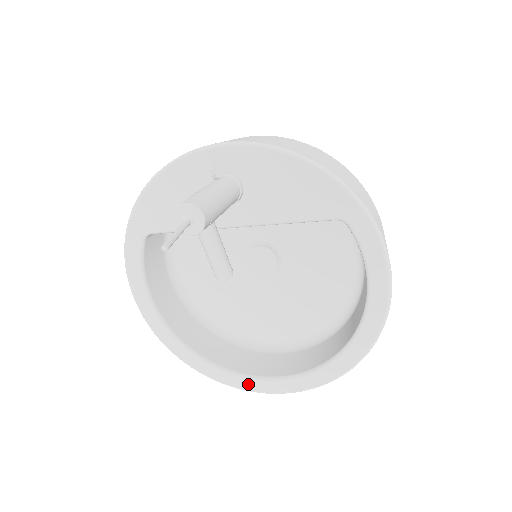
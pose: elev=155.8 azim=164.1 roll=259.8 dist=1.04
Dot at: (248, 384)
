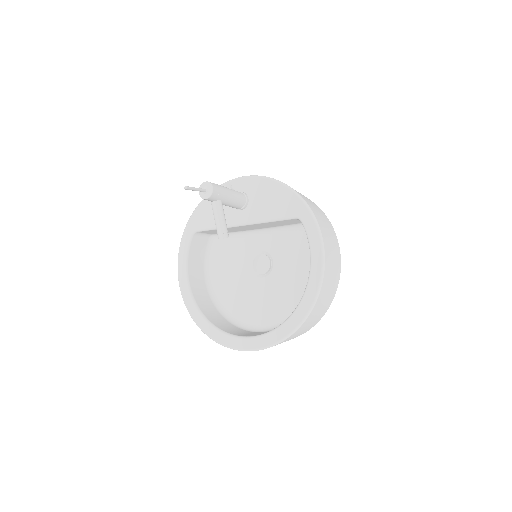
Dot at: (232, 342)
